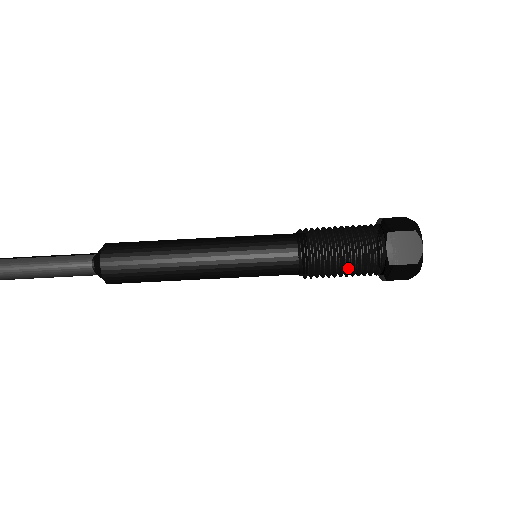
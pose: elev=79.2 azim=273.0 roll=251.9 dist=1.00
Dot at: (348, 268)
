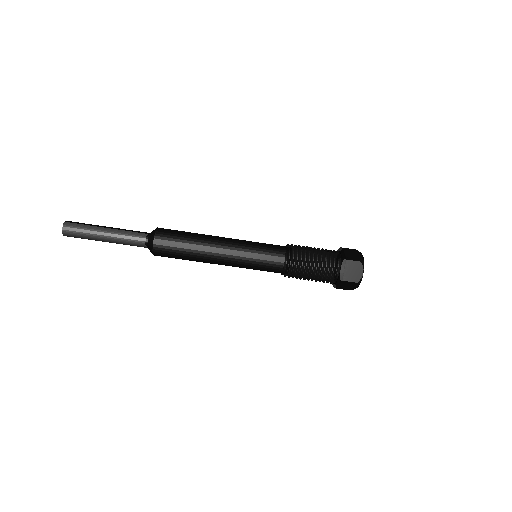
Dot at: (314, 277)
